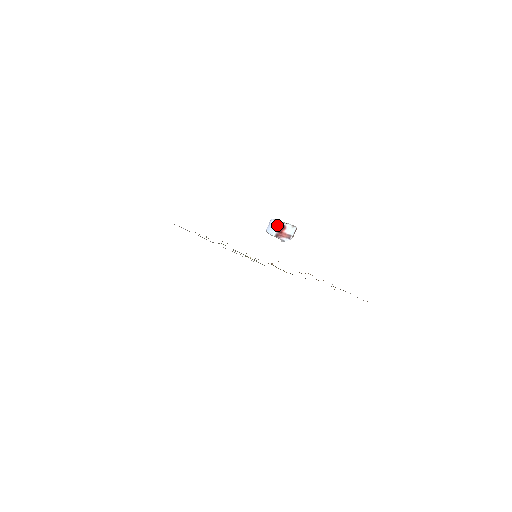
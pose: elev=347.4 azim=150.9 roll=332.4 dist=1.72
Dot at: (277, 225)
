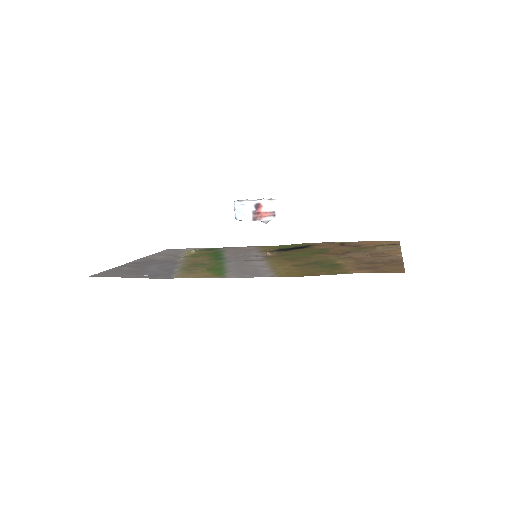
Dot at: (248, 206)
